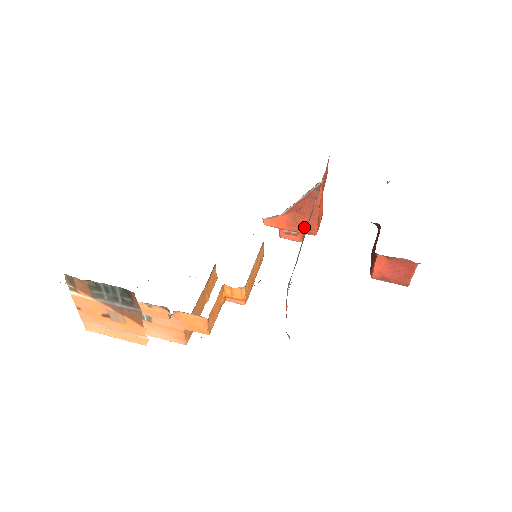
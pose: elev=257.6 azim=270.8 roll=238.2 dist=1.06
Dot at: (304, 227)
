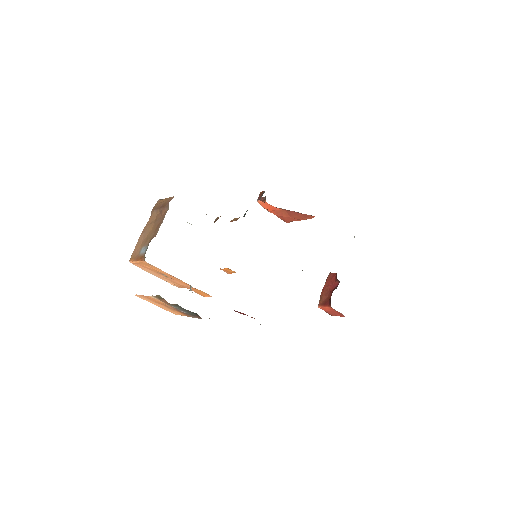
Dot at: (284, 218)
